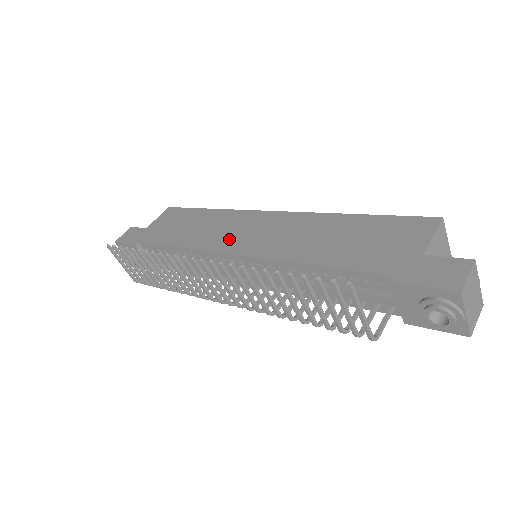
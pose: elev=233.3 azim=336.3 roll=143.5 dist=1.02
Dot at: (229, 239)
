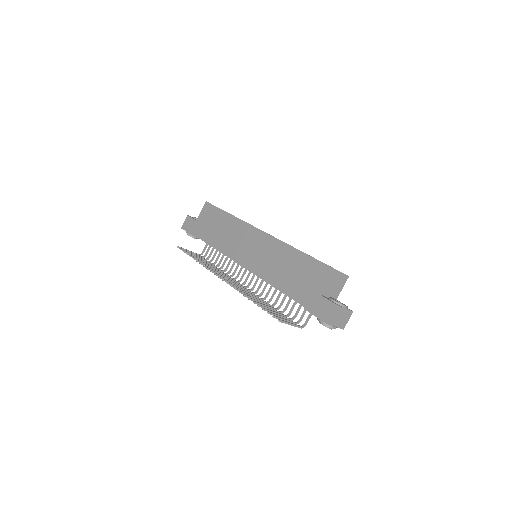
Dot at: (239, 249)
